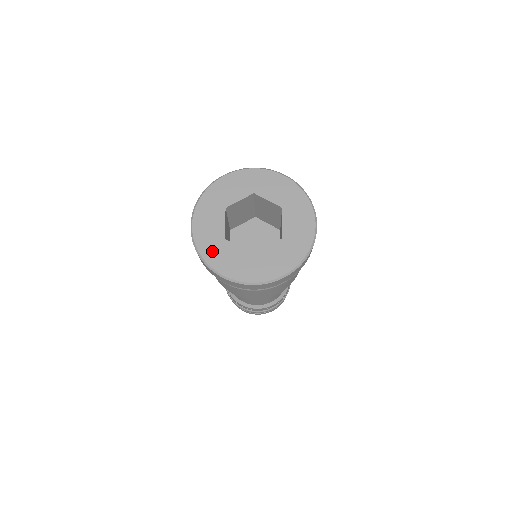
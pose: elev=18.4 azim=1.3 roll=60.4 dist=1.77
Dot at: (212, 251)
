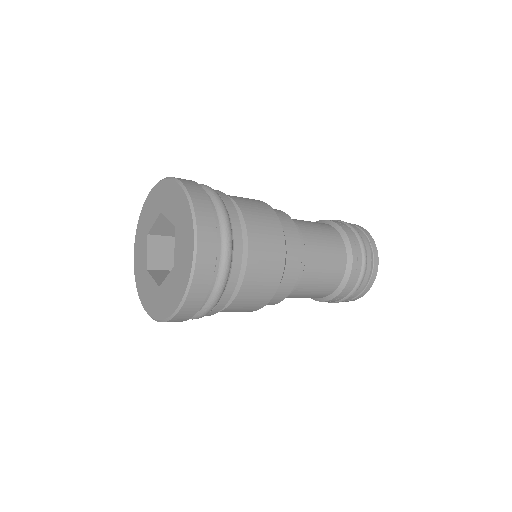
Dot at: (140, 232)
